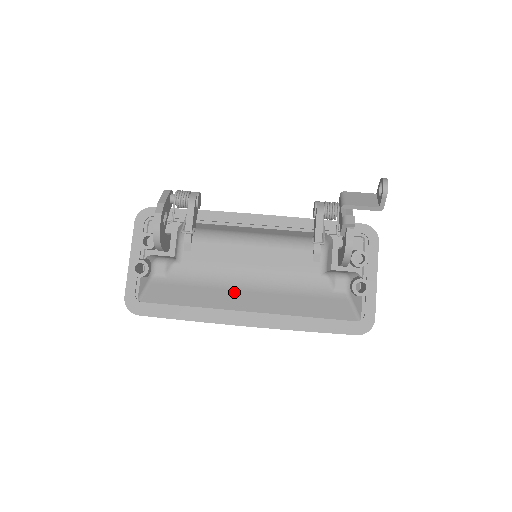
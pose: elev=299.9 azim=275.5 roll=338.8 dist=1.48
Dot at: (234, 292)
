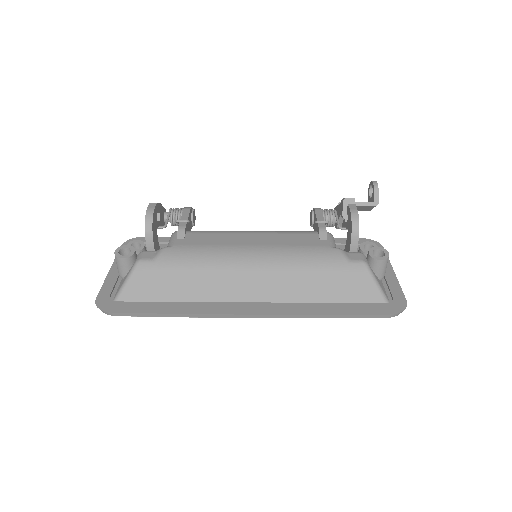
Dot at: (234, 274)
